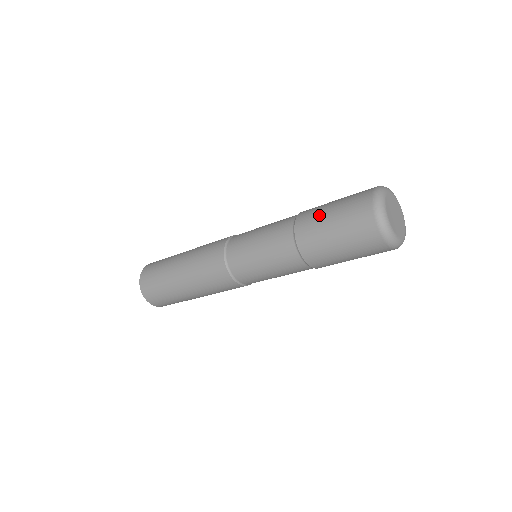
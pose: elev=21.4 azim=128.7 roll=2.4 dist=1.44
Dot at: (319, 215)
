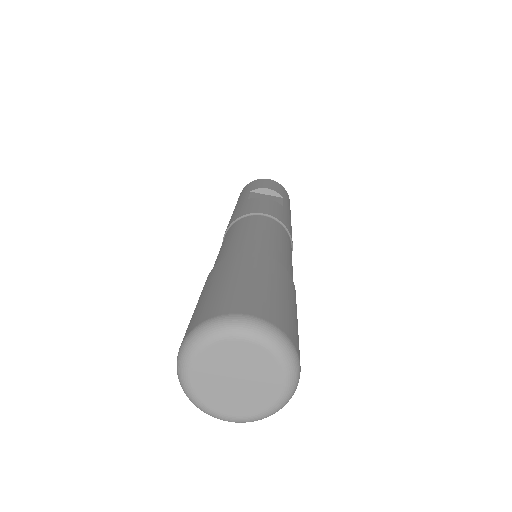
Dot at: (201, 292)
